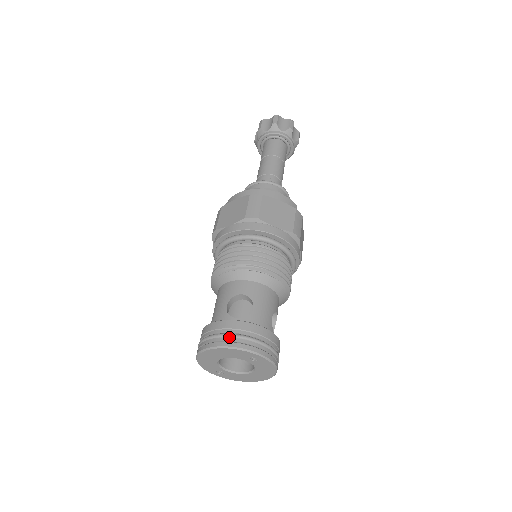
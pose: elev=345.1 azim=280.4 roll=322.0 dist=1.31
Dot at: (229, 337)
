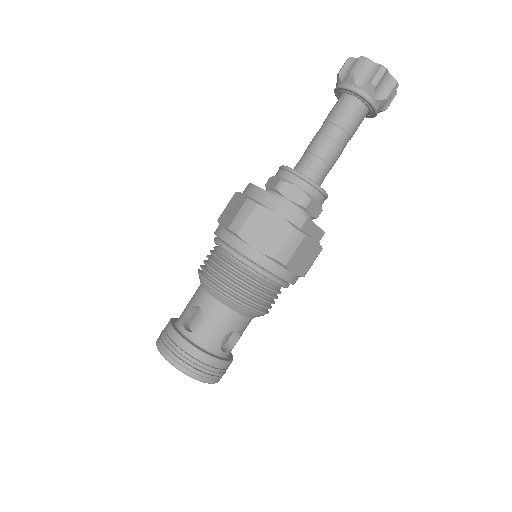
Dot at: (167, 347)
